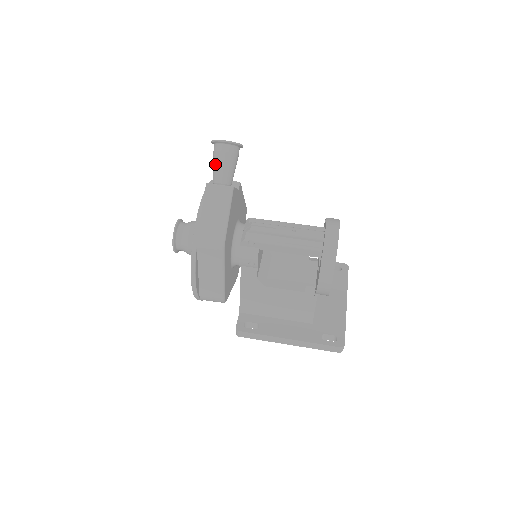
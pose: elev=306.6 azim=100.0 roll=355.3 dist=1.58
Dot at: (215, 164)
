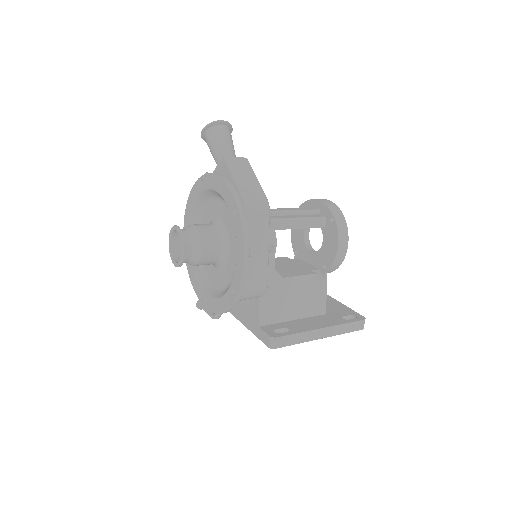
Dot at: (218, 144)
